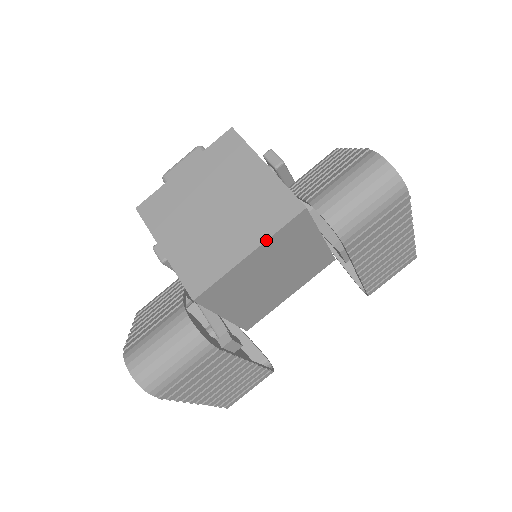
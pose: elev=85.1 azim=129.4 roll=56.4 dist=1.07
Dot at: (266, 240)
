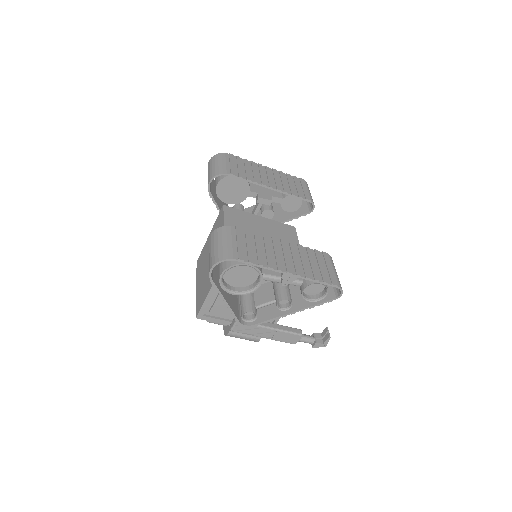
Dot at: (224, 222)
